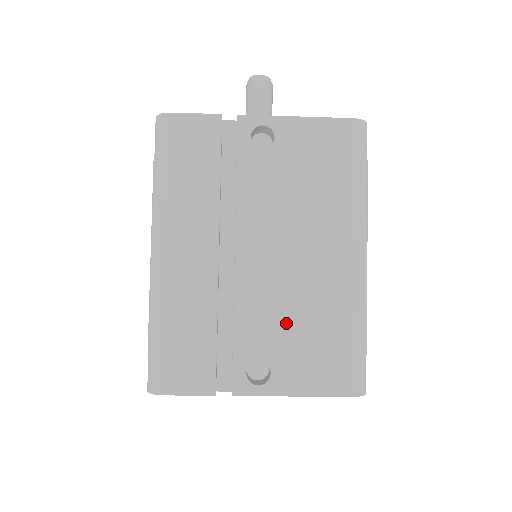
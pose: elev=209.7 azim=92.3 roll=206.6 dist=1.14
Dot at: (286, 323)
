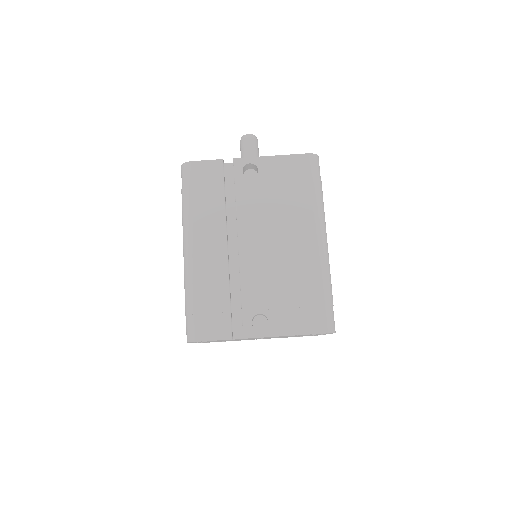
Dot at: (276, 287)
